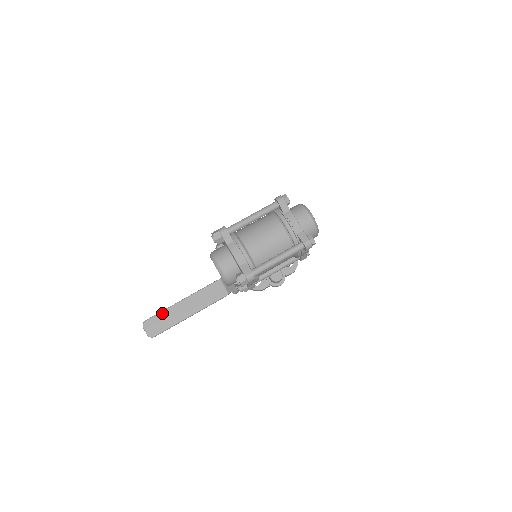
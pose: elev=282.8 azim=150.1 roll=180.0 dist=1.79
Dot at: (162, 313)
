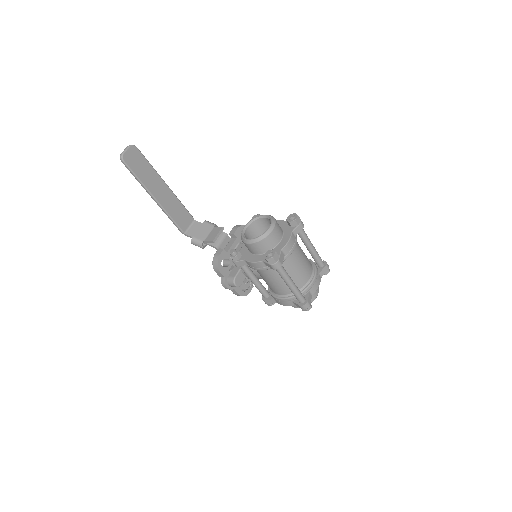
Dot at: (150, 165)
